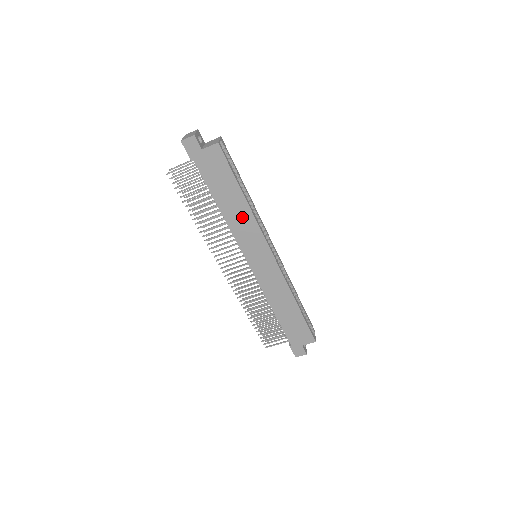
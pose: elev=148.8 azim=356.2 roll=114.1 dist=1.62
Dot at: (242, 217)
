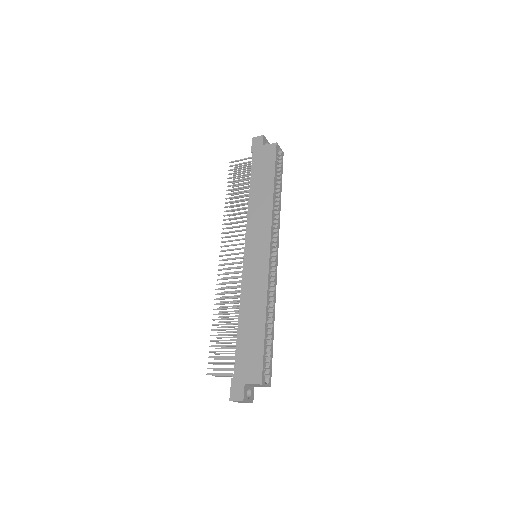
Dot at: (263, 206)
